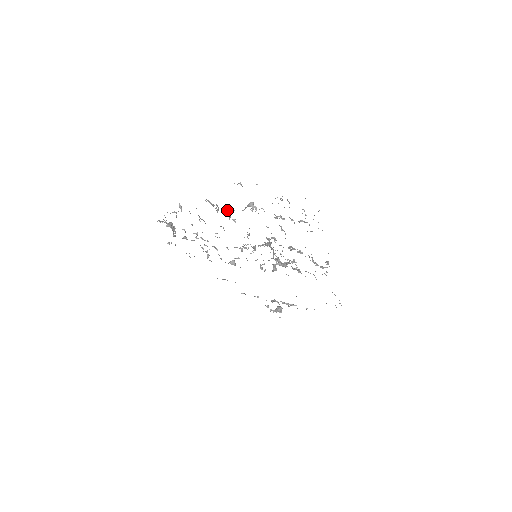
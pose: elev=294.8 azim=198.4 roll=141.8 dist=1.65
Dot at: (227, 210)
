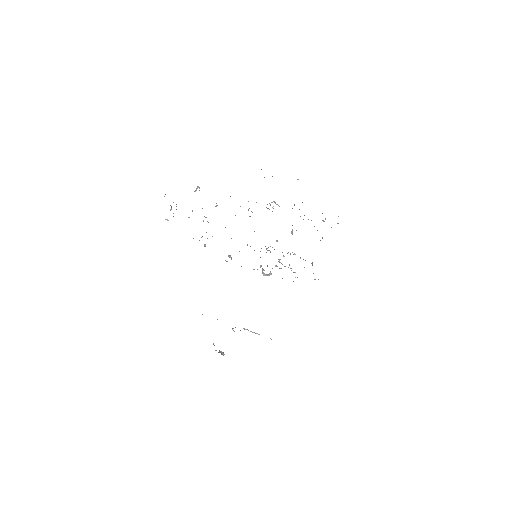
Dot at: occluded
